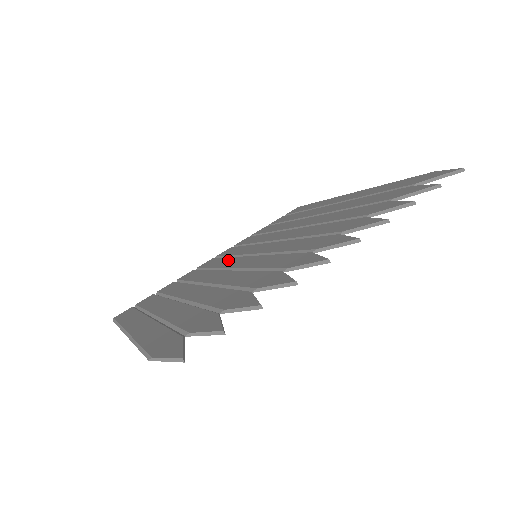
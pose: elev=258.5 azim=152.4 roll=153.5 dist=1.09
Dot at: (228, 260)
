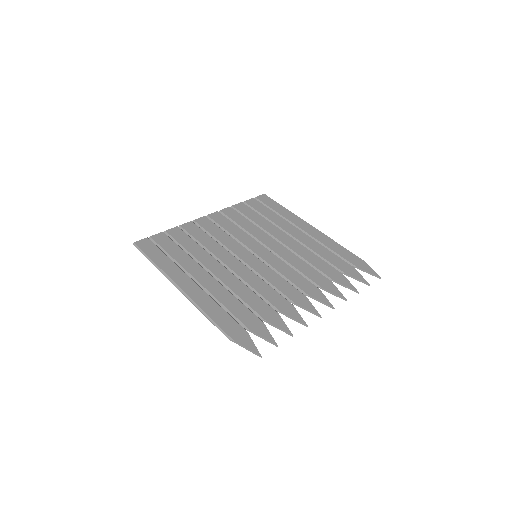
Dot at: (229, 240)
